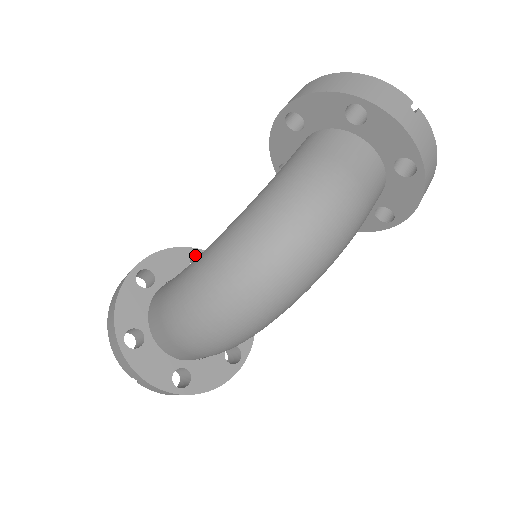
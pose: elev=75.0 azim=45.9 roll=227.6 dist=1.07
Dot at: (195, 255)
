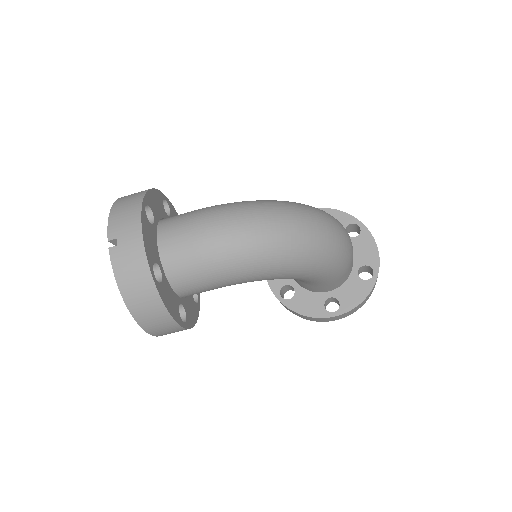
Dot at: occluded
